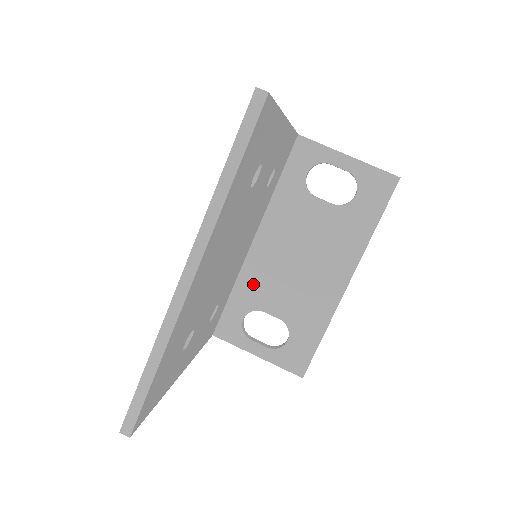
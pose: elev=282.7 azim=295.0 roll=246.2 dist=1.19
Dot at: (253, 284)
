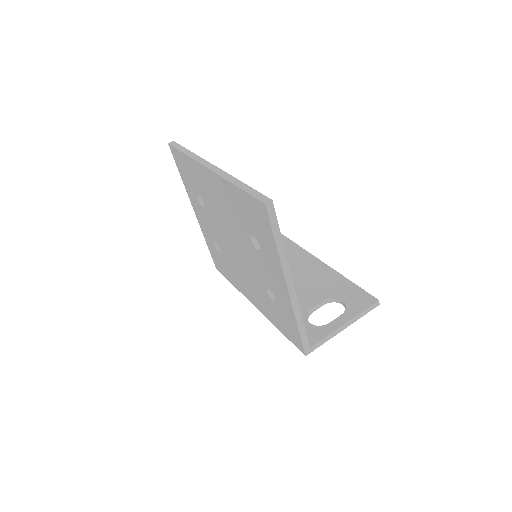
Dot at: occluded
